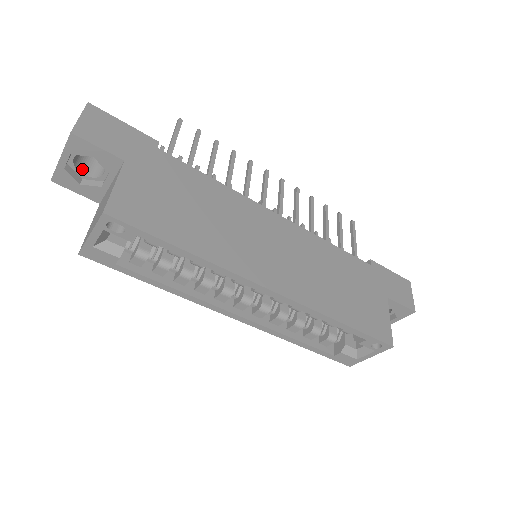
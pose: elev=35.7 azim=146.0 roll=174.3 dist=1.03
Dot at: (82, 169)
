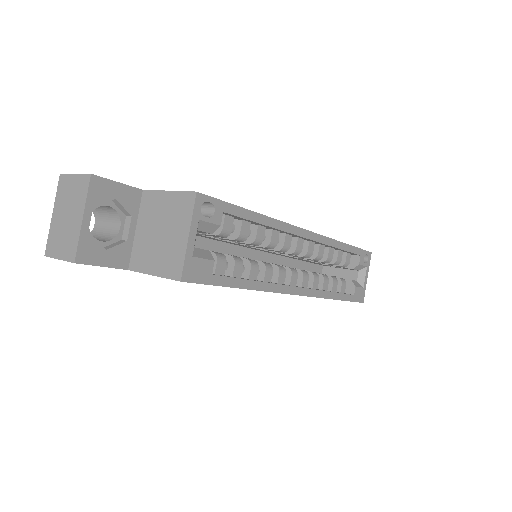
Dot at: occluded
